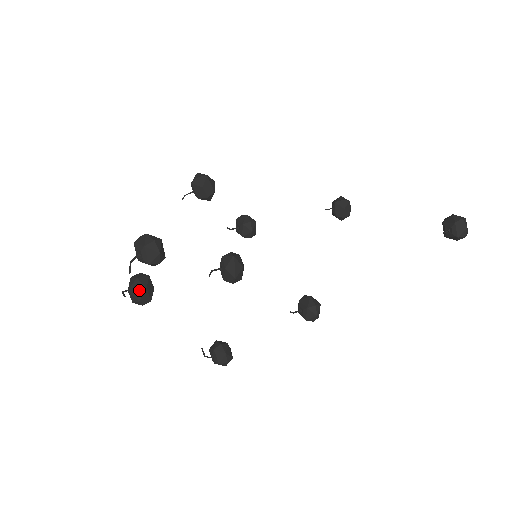
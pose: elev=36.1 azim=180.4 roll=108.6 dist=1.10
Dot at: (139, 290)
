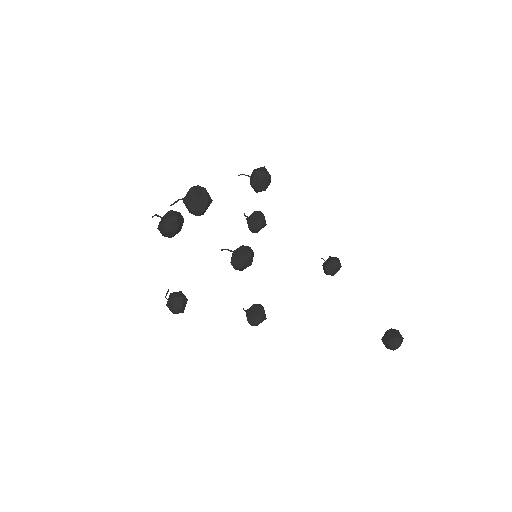
Dot at: (172, 226)
